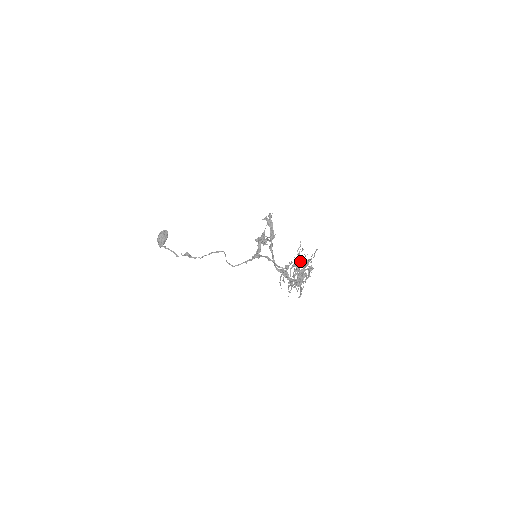
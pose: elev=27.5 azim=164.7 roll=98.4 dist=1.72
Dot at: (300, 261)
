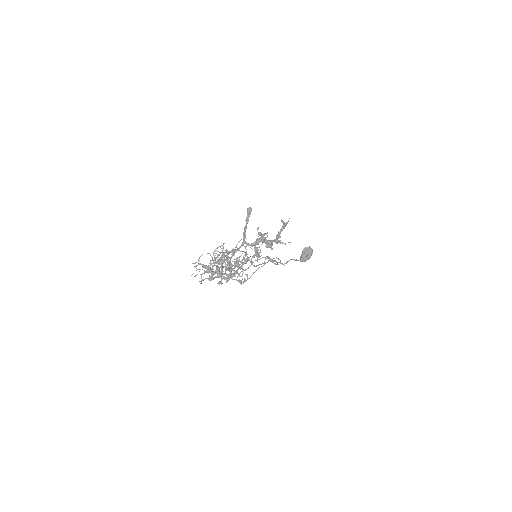
Dot at: (244, 258)
